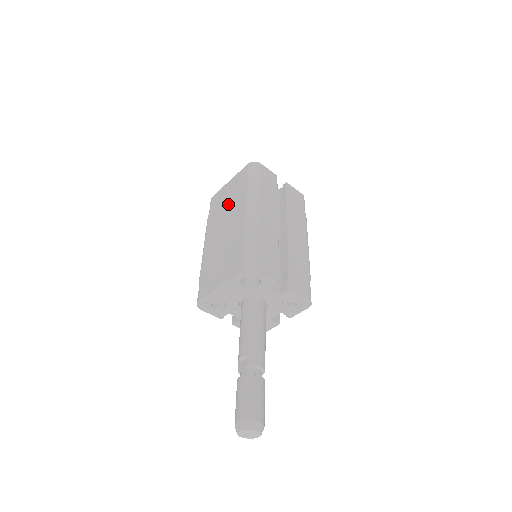
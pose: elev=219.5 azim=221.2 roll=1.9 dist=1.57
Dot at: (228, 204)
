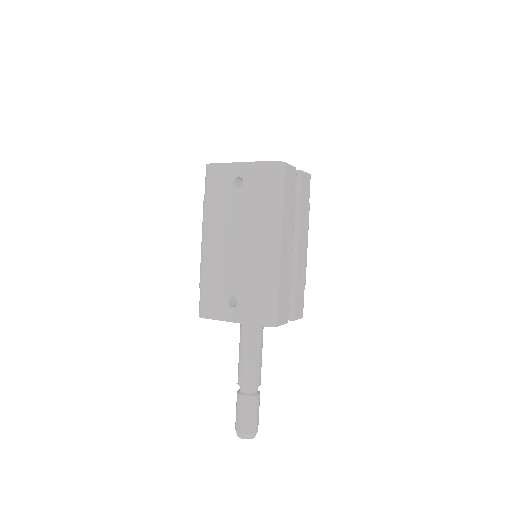
Dot at: (240, 208)
